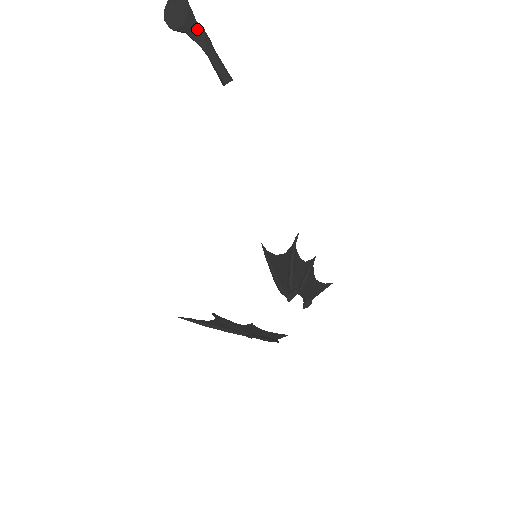
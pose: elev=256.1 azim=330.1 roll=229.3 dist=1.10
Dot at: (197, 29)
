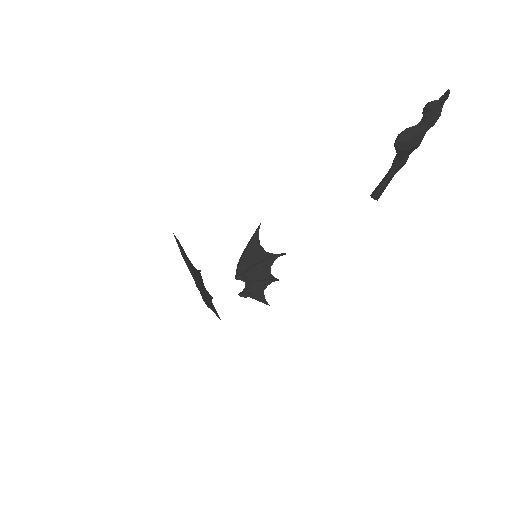
Dot at: (404, 158)
